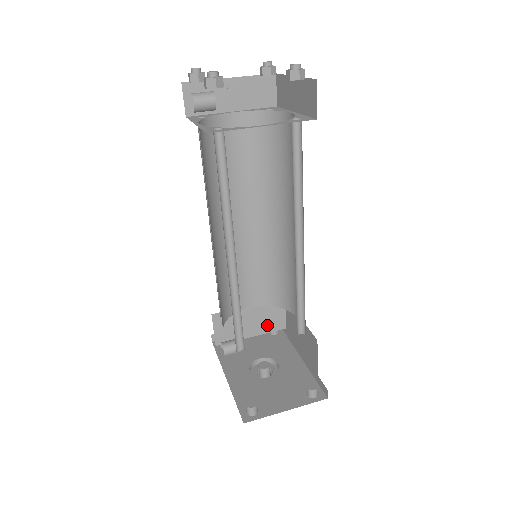
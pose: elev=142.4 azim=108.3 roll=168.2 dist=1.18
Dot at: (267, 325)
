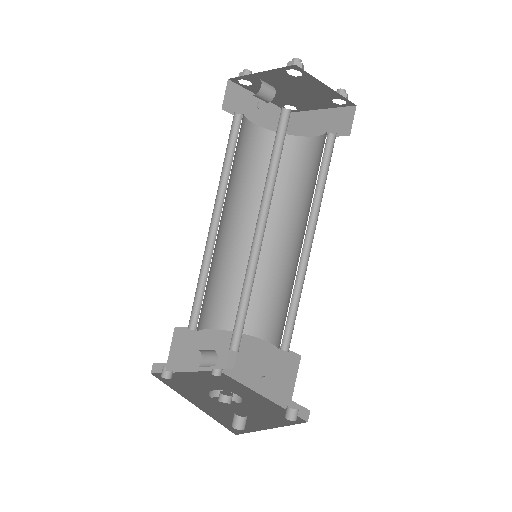
Dot at: (219, 358)
